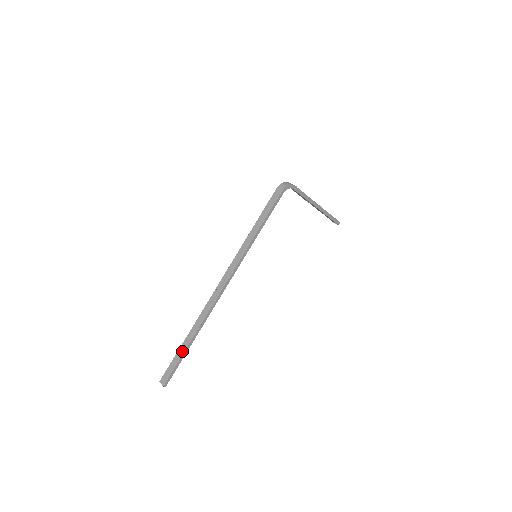
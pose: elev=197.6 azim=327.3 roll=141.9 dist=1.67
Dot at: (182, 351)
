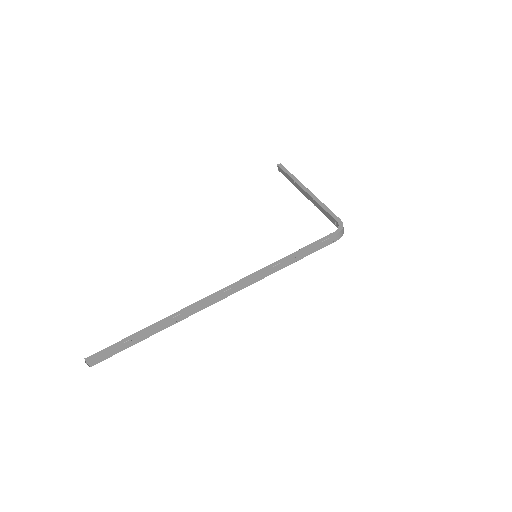
Dot at: (137, 341)
